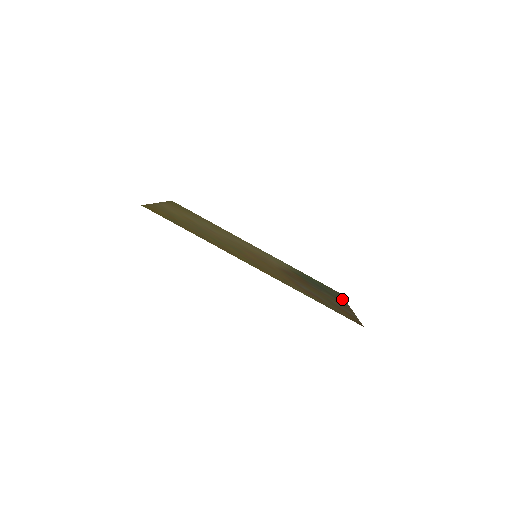
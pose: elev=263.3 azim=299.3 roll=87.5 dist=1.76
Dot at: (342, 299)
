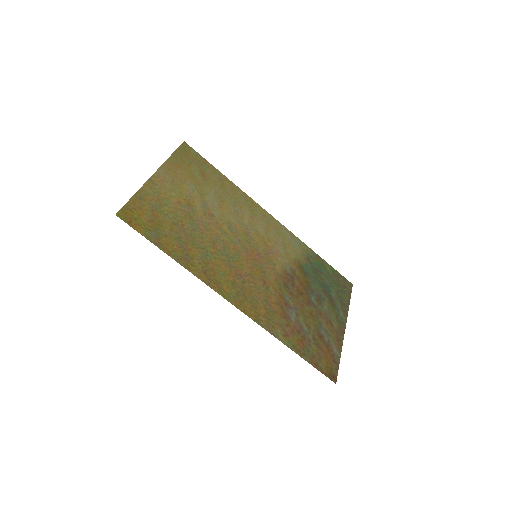
Dot at: (345, 306)
